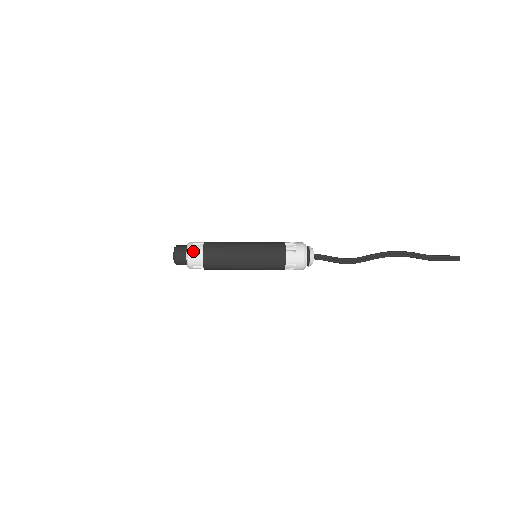
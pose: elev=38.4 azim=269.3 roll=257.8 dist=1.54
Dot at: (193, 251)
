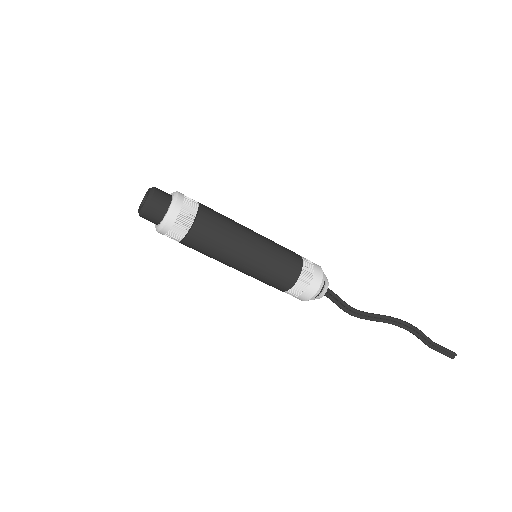
Dot at: (174, 224)
